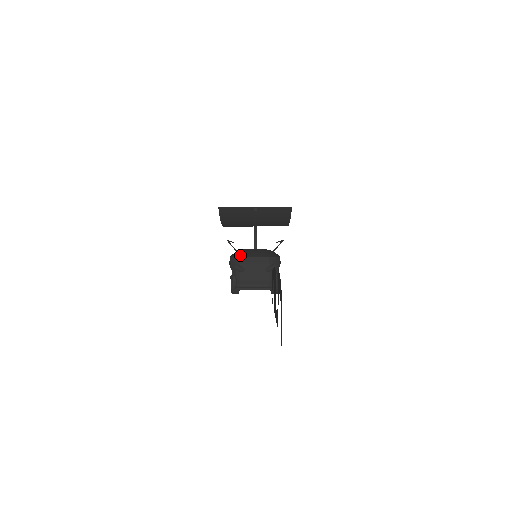
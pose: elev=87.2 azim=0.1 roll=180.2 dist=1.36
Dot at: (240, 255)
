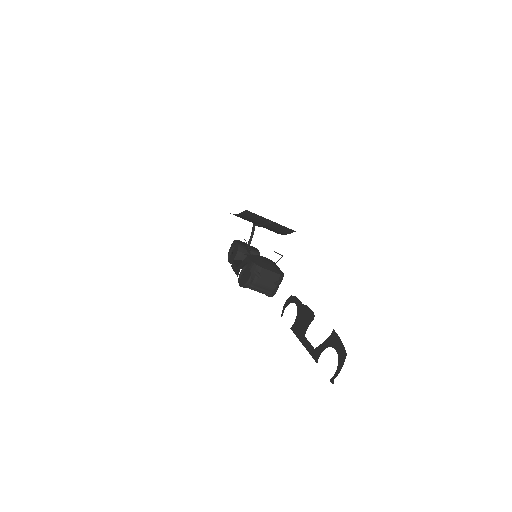
Dot at: (261, 265)
